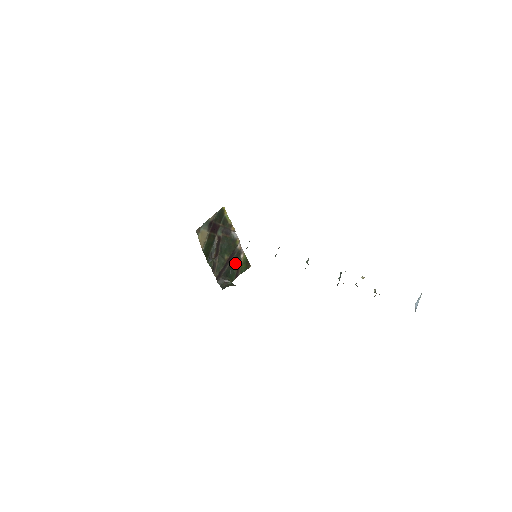
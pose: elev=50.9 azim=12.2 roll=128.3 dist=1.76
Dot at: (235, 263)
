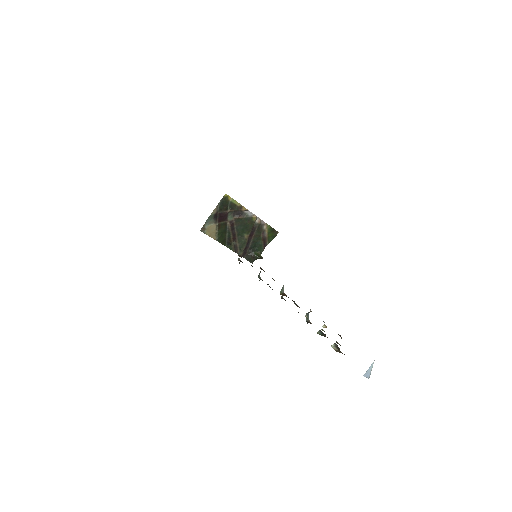
Dot at: (259, 237)
